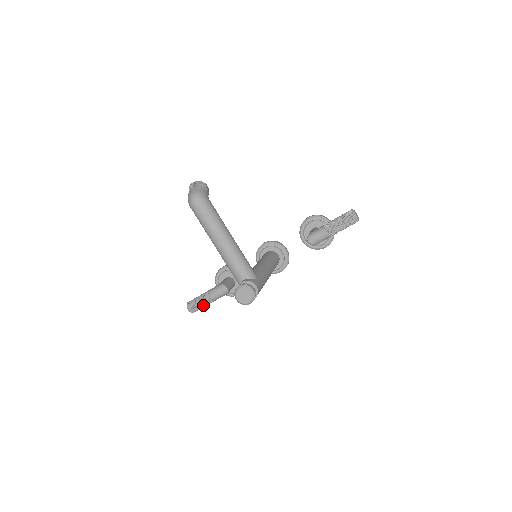
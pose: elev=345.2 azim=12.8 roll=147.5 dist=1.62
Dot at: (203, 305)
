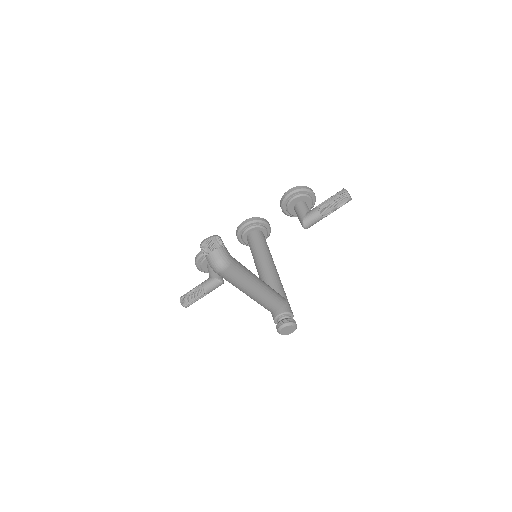
Dot at: occluded
